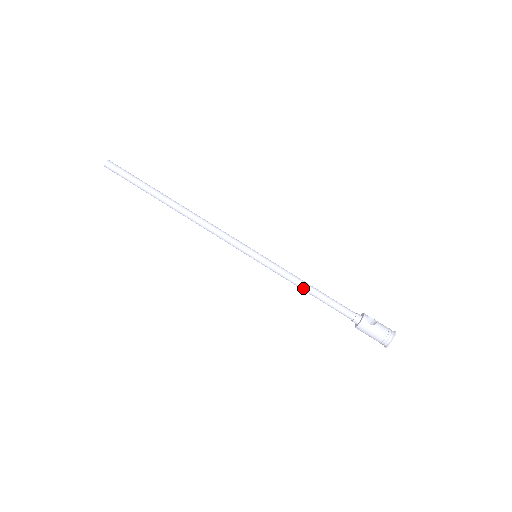
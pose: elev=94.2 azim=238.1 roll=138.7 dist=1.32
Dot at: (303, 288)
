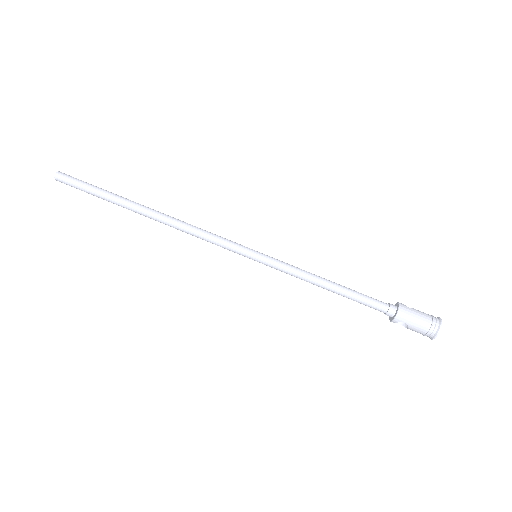
Dot at: (321, 281)
